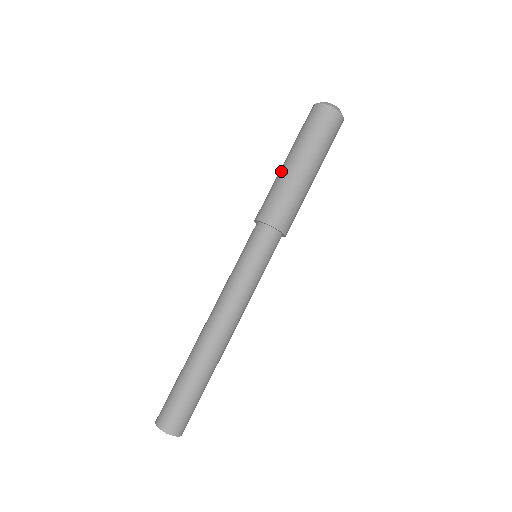
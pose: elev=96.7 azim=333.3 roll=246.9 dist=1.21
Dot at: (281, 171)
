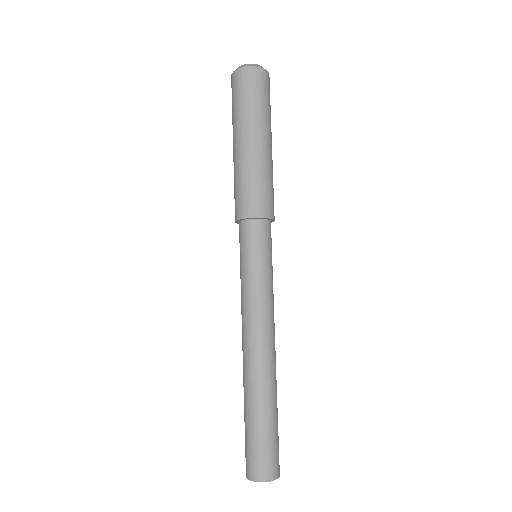
Dot at: (237, 157)
